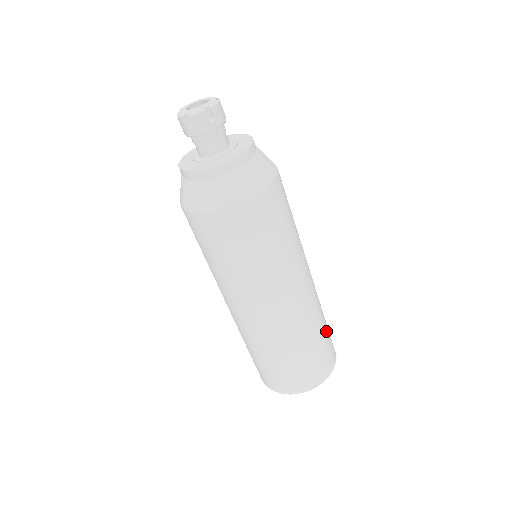
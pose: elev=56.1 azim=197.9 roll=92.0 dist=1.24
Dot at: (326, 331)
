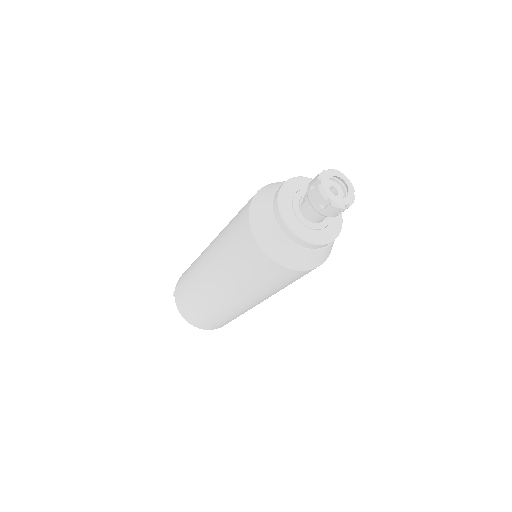
Dot at: occluded
